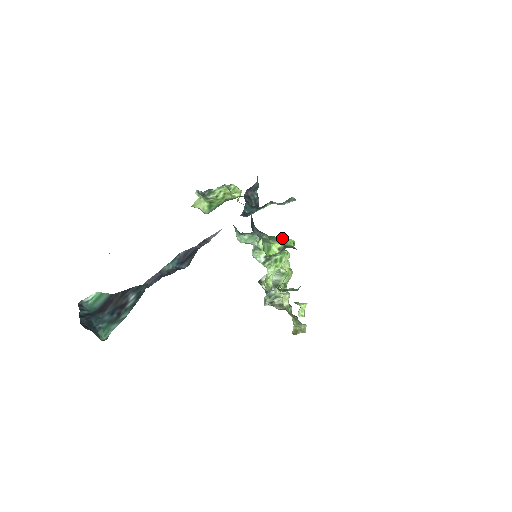
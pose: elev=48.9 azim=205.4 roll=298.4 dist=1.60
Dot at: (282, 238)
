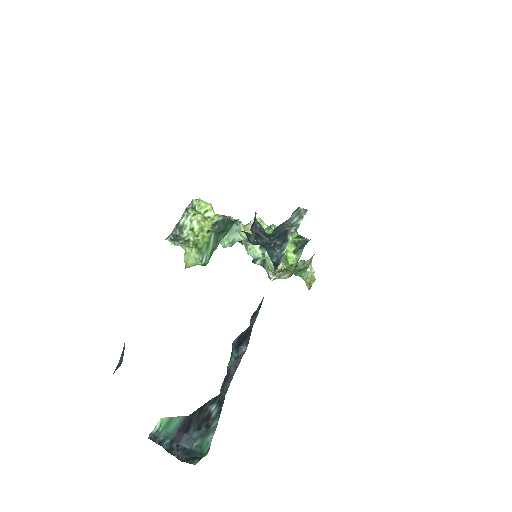
Dot at: occluded
